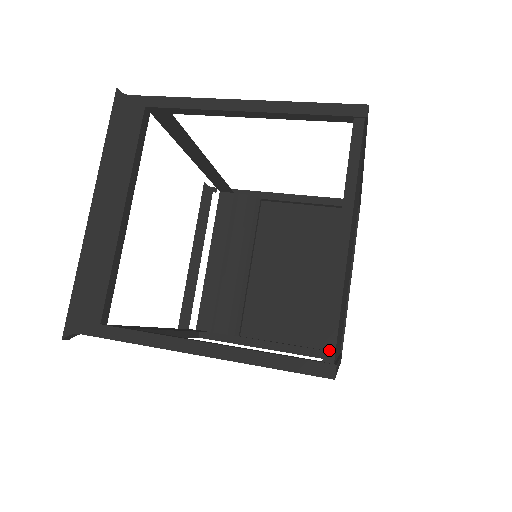
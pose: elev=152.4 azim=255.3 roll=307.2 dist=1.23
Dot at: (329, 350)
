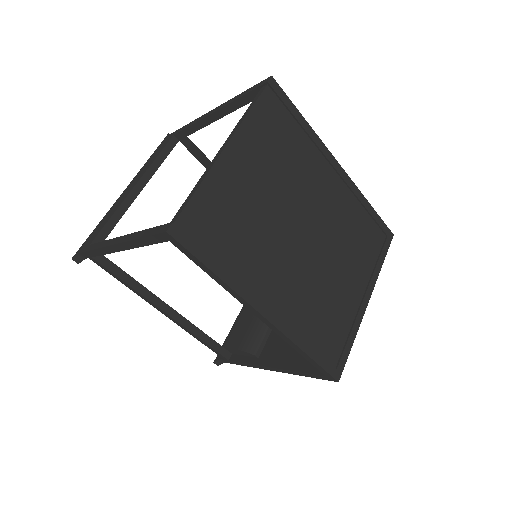
Dot at: (176, 216)
